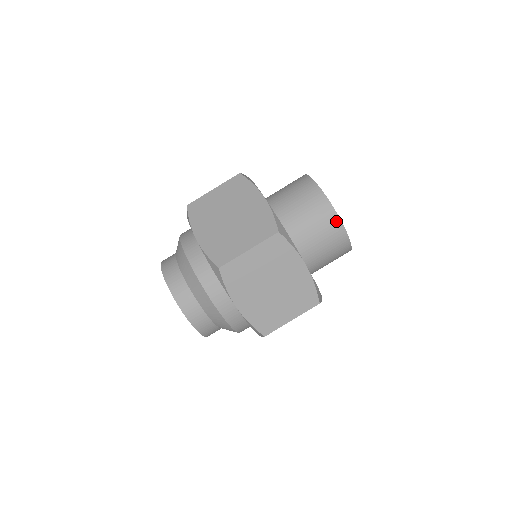
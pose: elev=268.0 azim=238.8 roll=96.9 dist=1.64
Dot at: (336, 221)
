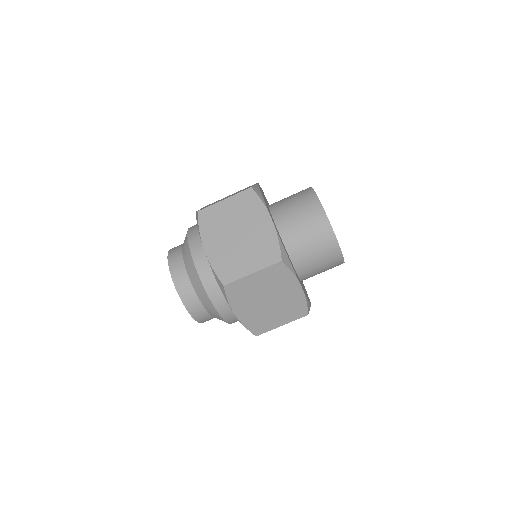
Dot at: (335, 245)
